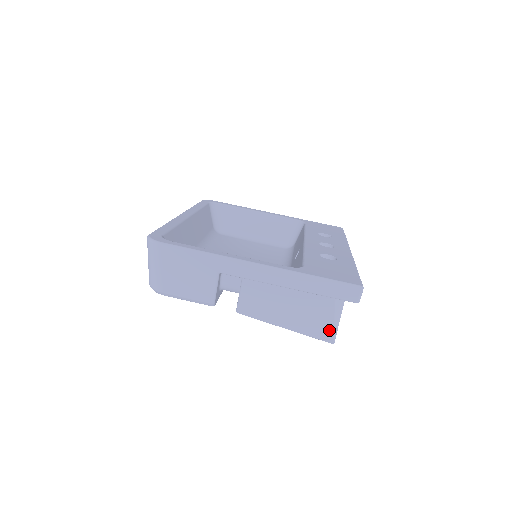
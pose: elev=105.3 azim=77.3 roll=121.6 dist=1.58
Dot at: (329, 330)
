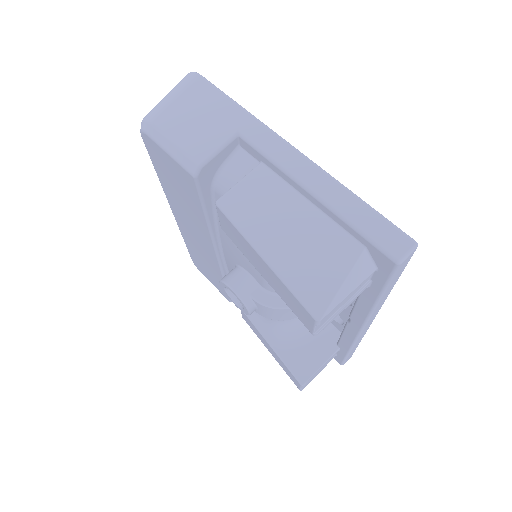
Dot at: (326, 294)
